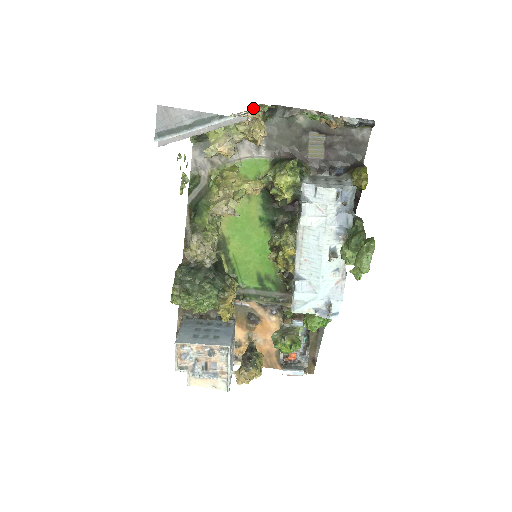
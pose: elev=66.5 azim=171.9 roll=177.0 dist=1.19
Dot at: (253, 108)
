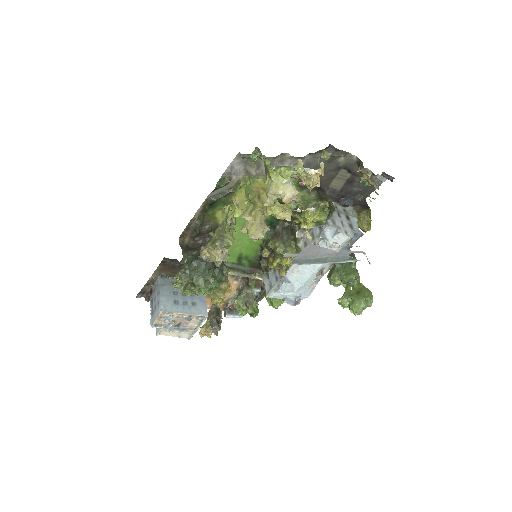
Dot at: (322, 162)
